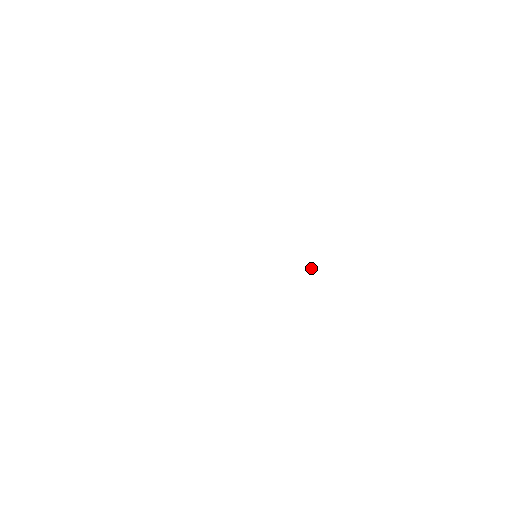
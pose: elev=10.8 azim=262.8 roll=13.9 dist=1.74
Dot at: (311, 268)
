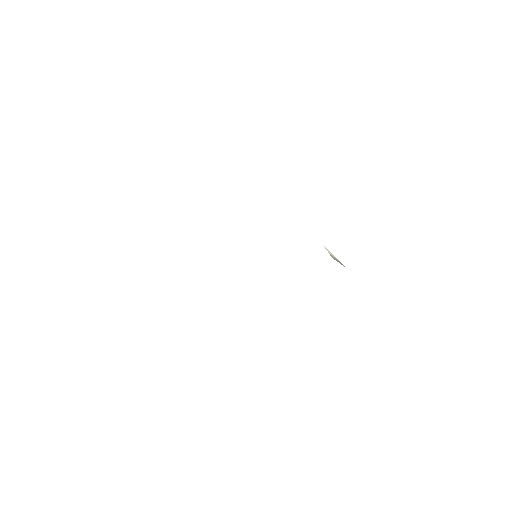
Dot at: occluded
